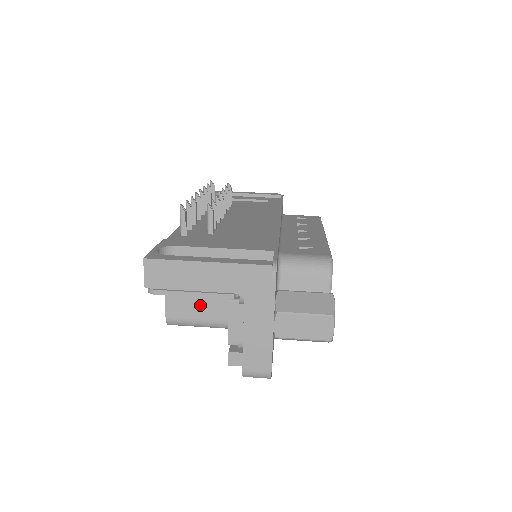
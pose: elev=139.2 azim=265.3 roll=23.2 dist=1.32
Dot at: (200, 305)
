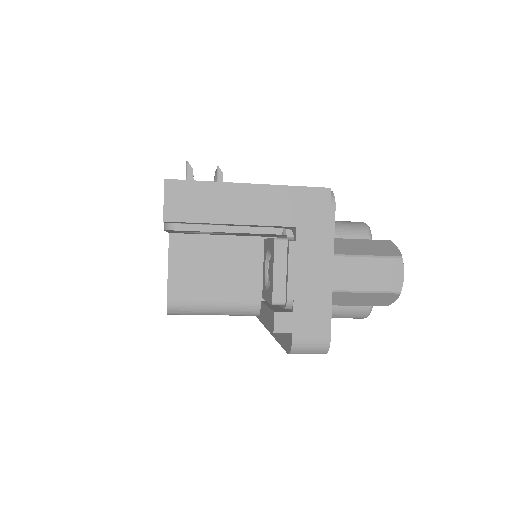
Dot at: (214, 280)
